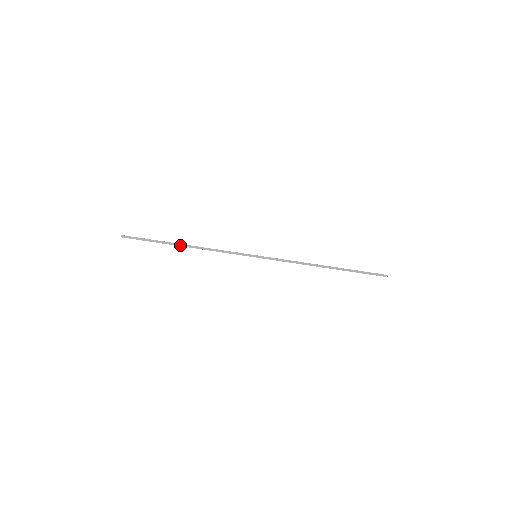
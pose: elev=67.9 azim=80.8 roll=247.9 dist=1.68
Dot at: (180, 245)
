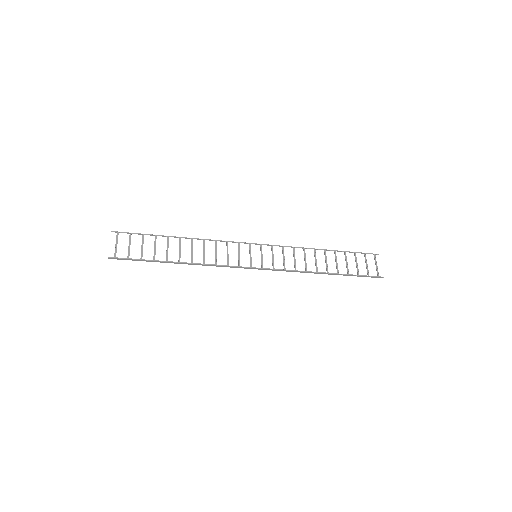
Dot at: (175, 263)
